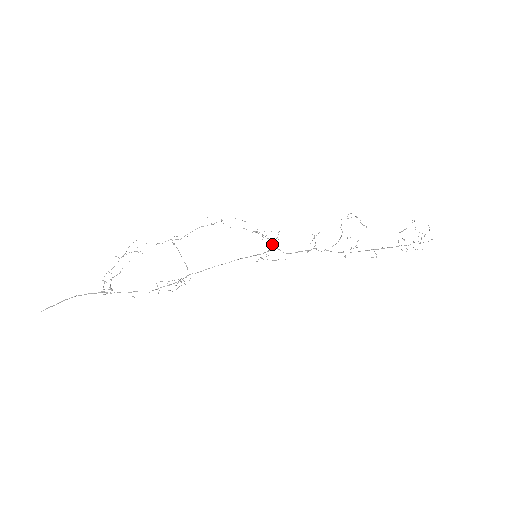
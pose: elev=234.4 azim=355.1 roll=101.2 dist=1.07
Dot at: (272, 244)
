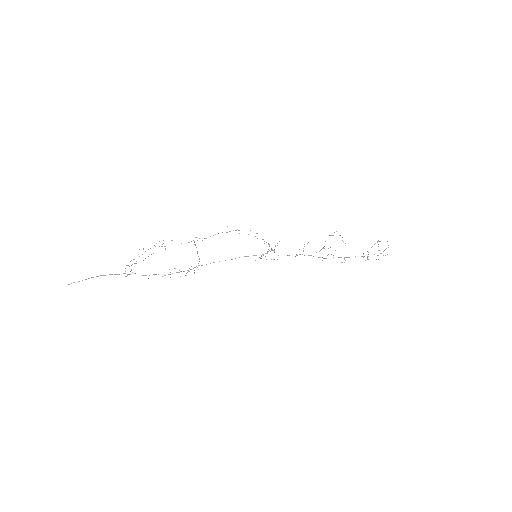
Dot at: (271, 249)
